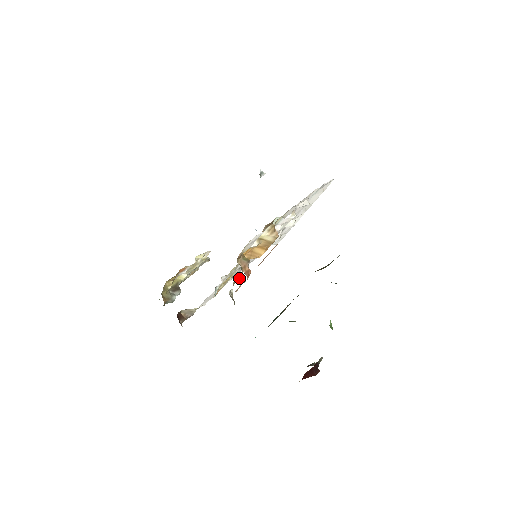
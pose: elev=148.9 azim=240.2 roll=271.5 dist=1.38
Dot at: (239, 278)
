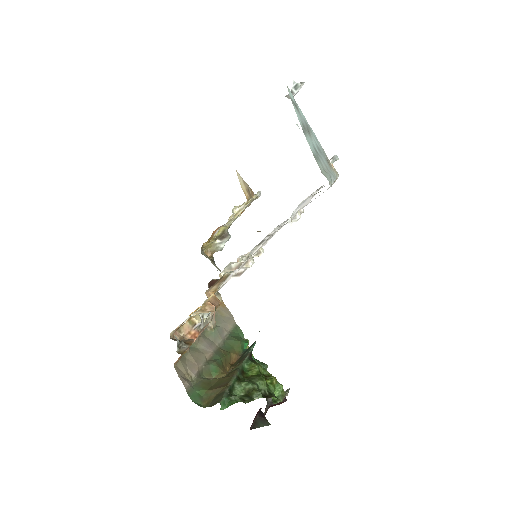
Dot at: occluded
